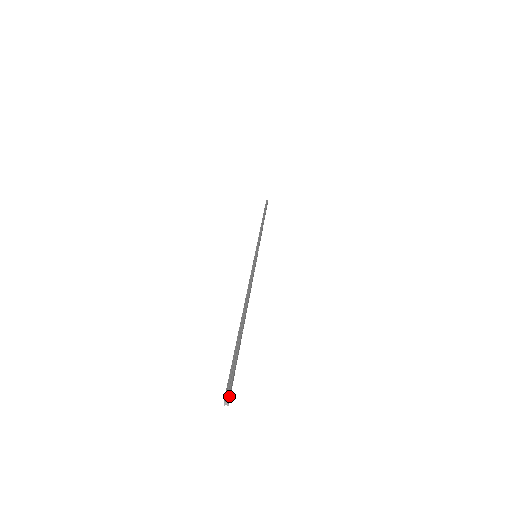
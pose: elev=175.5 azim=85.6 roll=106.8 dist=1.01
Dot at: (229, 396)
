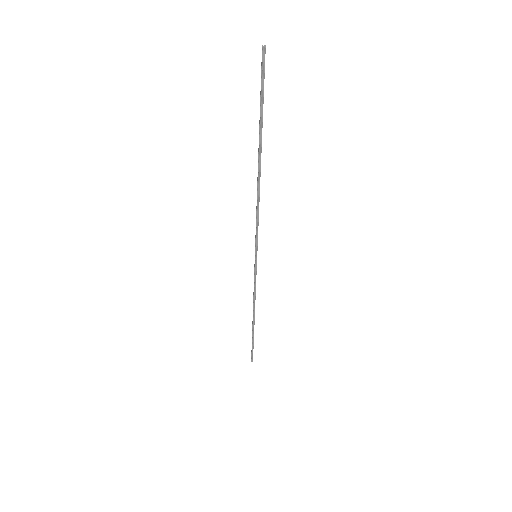
Dot at: (265, 52)
